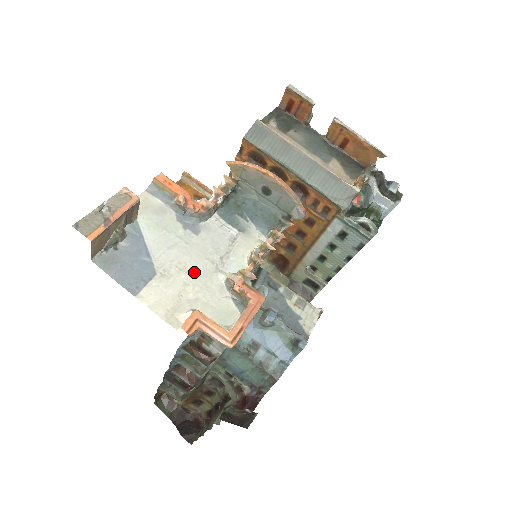
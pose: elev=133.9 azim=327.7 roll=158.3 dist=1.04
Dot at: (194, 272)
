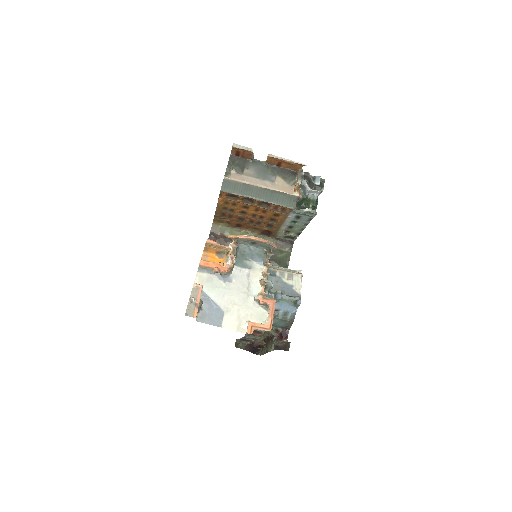
Dot at: (239, 302)
